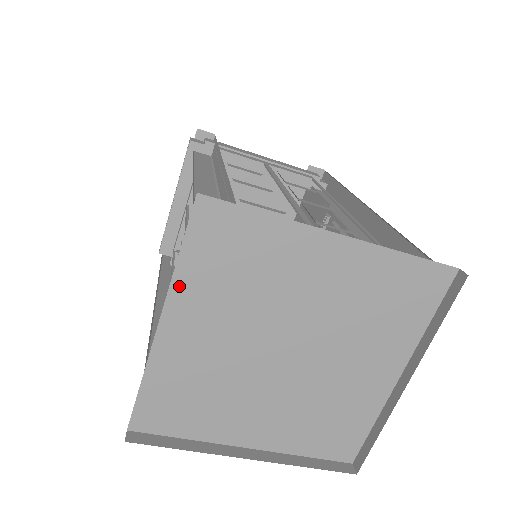
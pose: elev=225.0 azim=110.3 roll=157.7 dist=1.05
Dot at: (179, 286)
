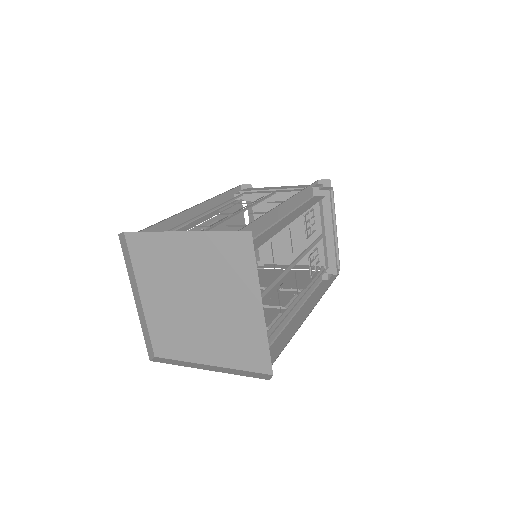
Dot at: (138, 276)
